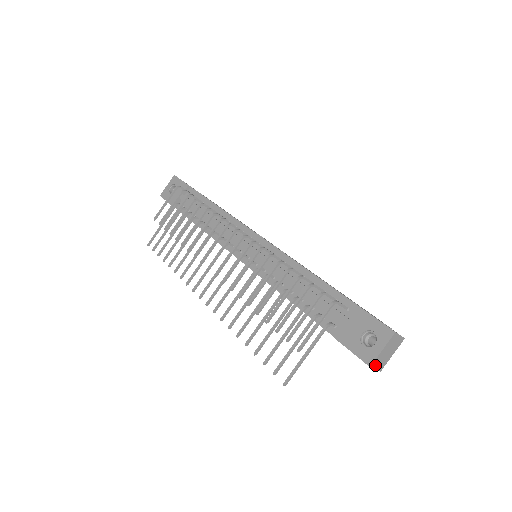
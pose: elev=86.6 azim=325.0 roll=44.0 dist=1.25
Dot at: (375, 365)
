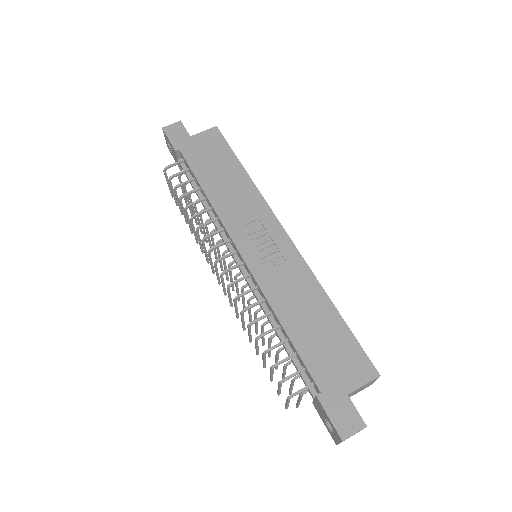
Dot at: occluded
